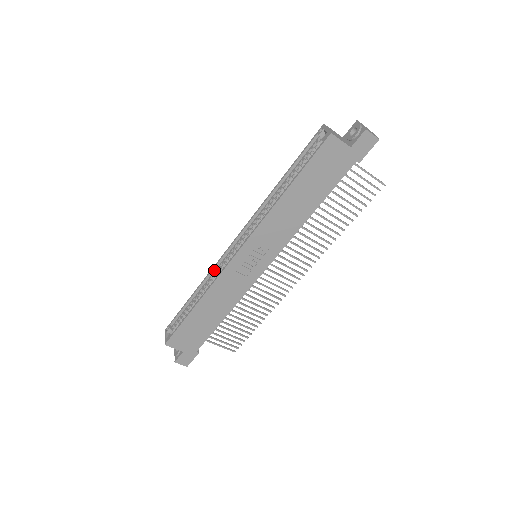
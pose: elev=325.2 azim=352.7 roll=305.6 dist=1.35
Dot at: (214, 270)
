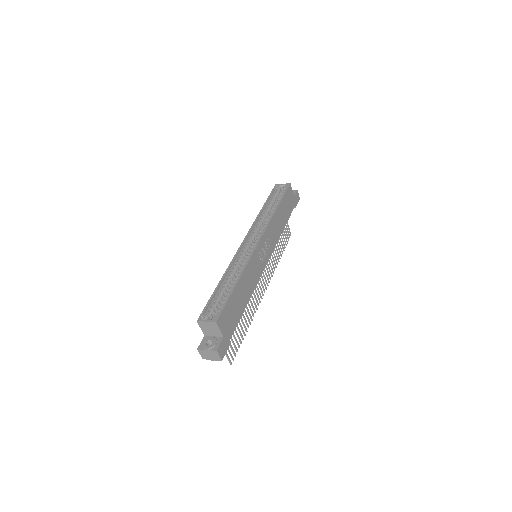
Dot at: (233, 263)
